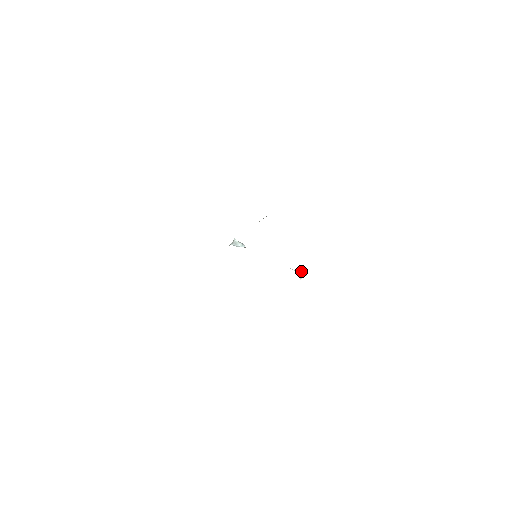
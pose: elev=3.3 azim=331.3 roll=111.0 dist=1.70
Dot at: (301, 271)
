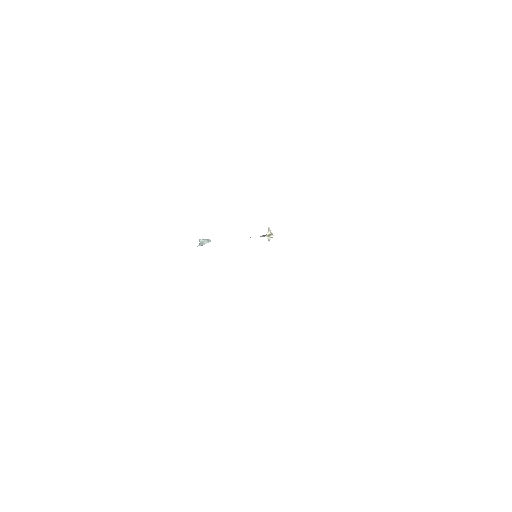
Dot at: (267, 234)
